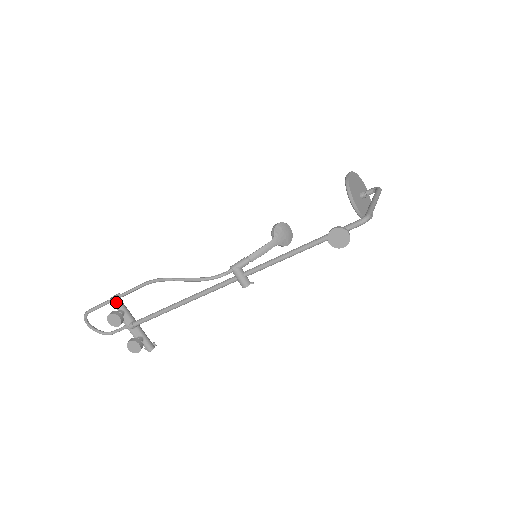
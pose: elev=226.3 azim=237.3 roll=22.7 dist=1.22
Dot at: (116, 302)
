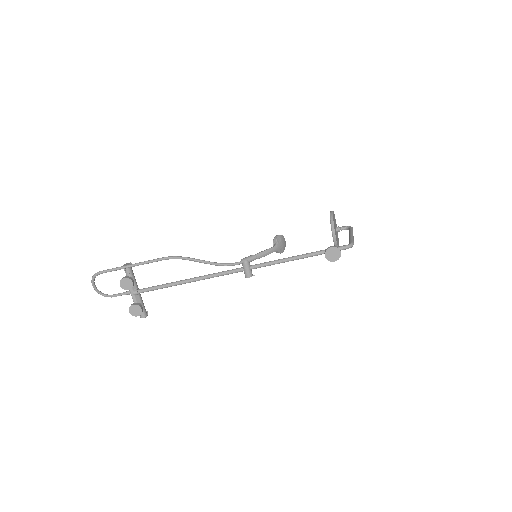
Dot at: (129, 269)
